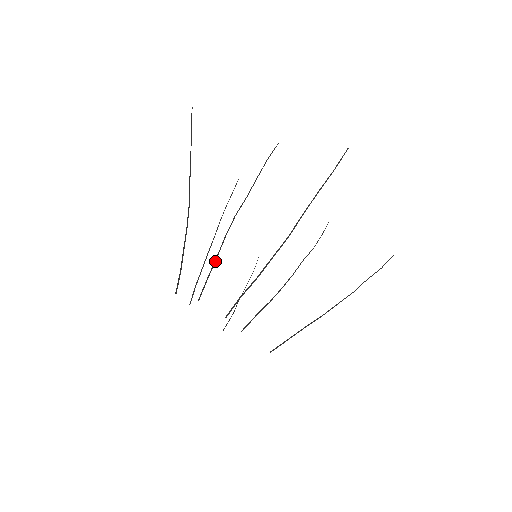
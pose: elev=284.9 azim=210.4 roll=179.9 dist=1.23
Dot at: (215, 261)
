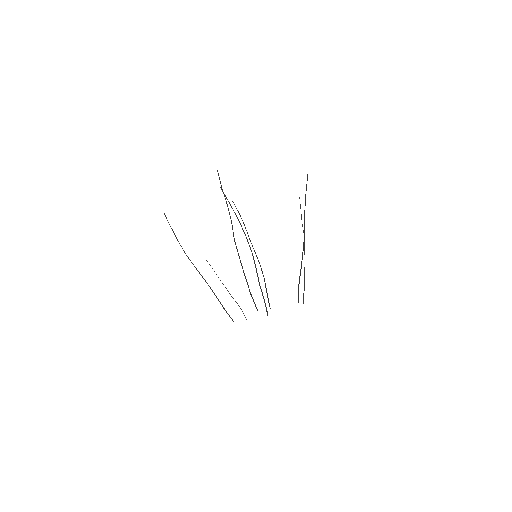
Dot at: occluded
